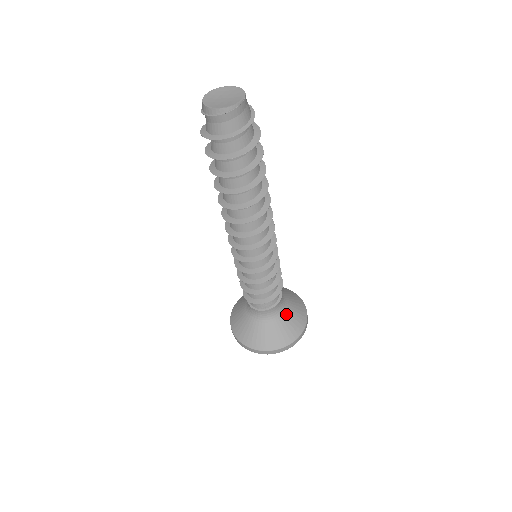
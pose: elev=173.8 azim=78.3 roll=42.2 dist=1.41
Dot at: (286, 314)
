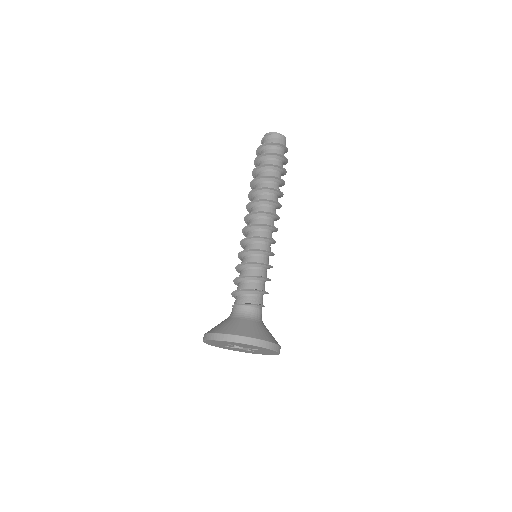
Dot at: (258, 324)
